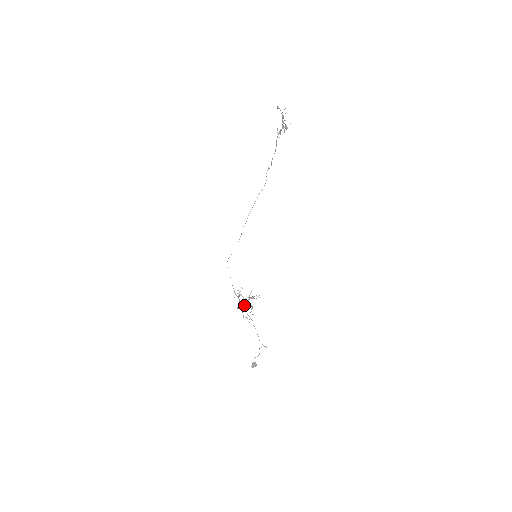
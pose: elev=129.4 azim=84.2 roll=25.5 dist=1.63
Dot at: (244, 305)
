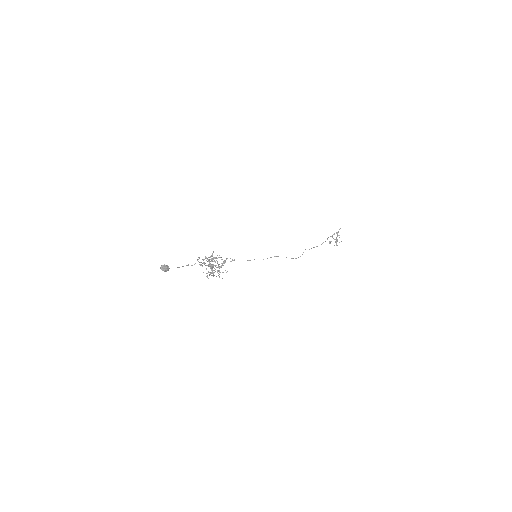
Dot at: occluded
